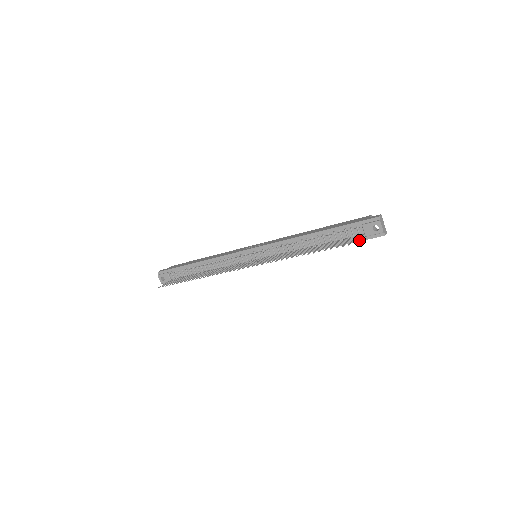
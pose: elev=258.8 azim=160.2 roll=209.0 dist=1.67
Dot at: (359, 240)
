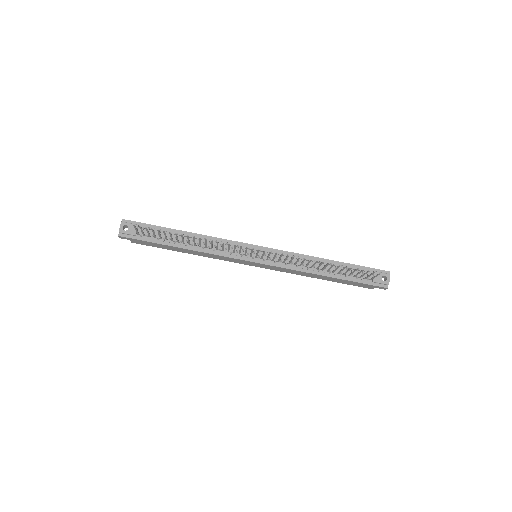
Dot at: (365, 283)
